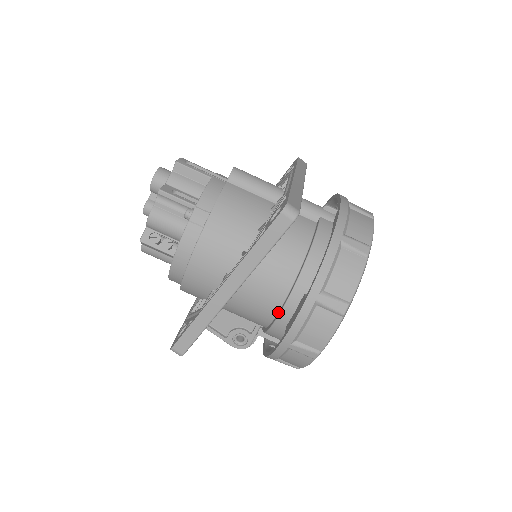
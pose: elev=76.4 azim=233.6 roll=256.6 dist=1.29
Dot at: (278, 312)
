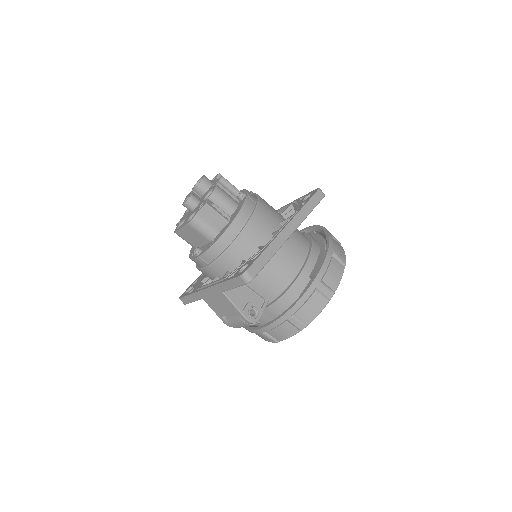
Dot at: (300, 270)
